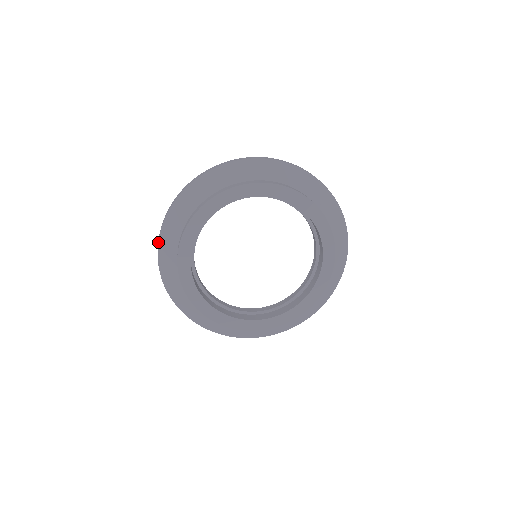
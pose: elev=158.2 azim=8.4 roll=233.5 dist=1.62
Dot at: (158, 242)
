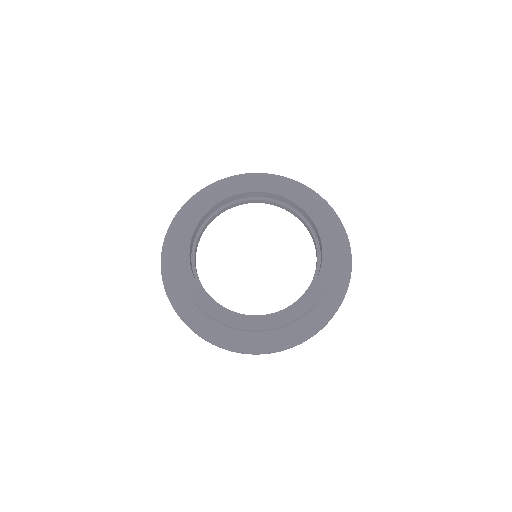
Dot at: (161, 256)
